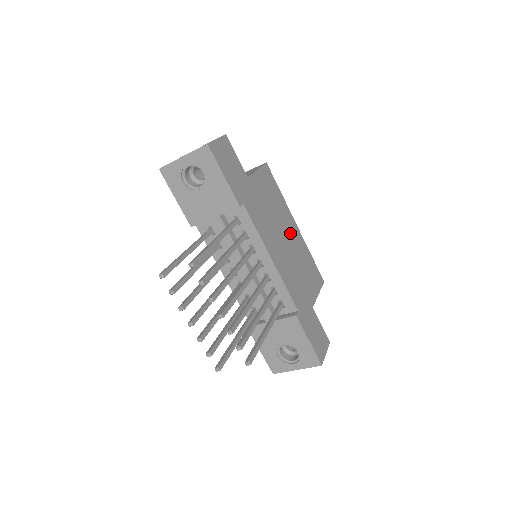
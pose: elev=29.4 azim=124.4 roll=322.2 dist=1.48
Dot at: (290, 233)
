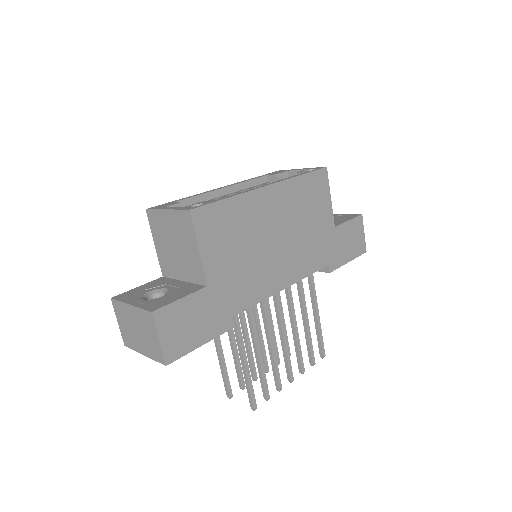
Dot at: (272, 216)
